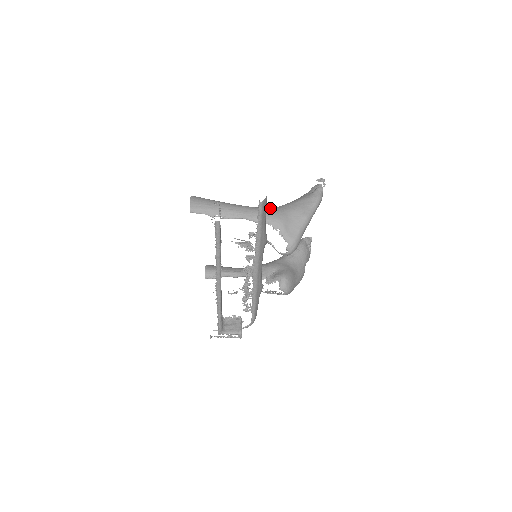
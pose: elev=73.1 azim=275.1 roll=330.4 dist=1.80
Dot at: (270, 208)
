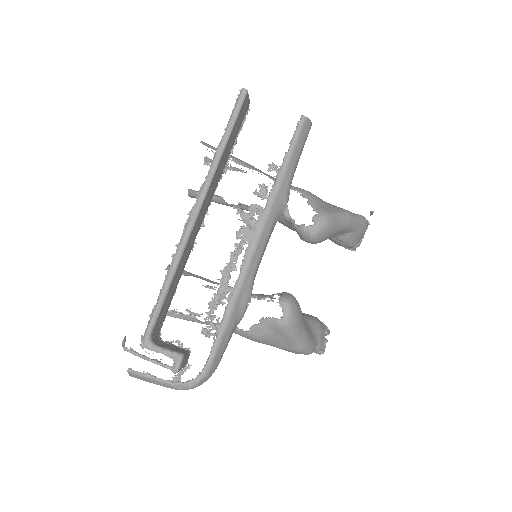
Dot at: occluded
